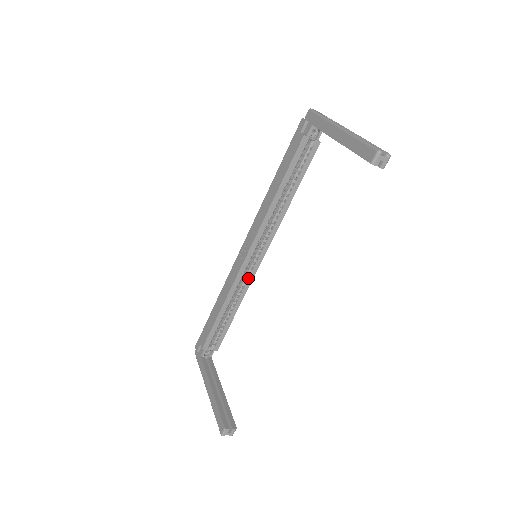
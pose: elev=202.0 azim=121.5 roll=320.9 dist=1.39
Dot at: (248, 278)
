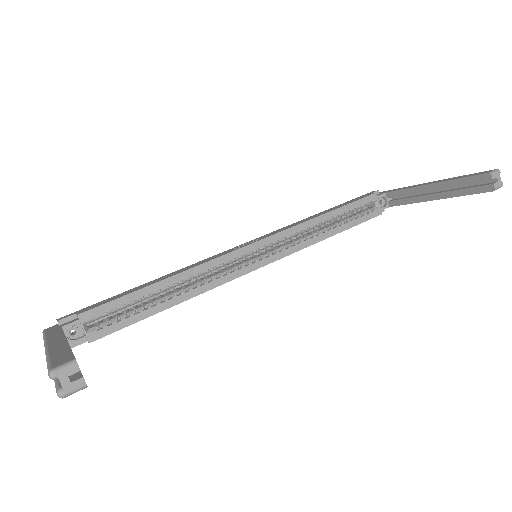
Dot at: (225, 275)
